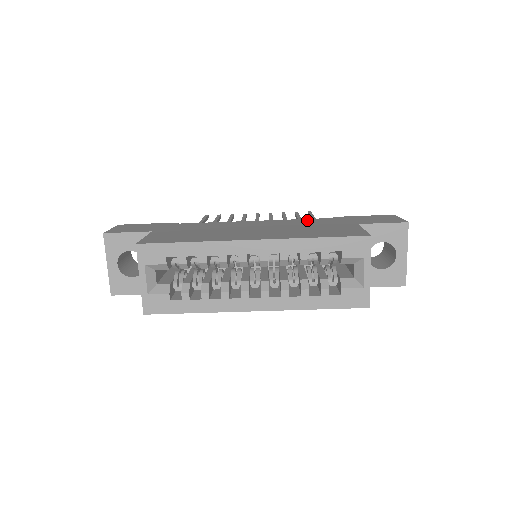
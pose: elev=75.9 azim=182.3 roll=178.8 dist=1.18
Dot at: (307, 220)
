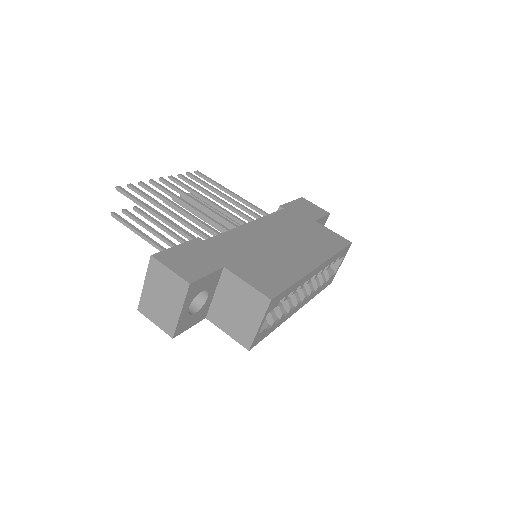
Dot at: (279, 216)
